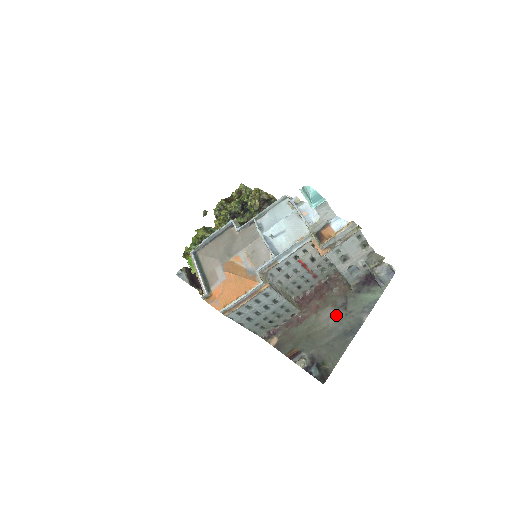
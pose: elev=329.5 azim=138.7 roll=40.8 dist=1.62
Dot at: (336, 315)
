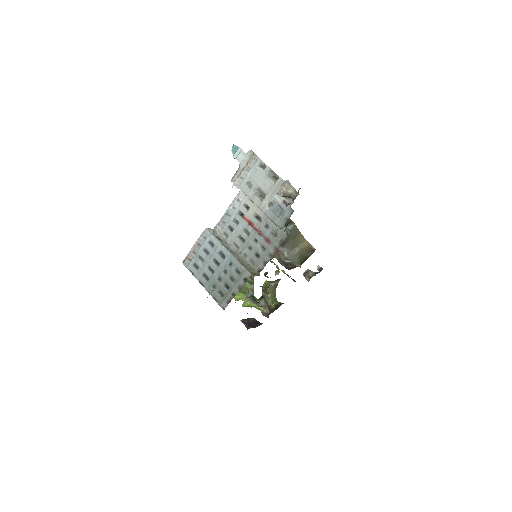
Dot at: occluded
